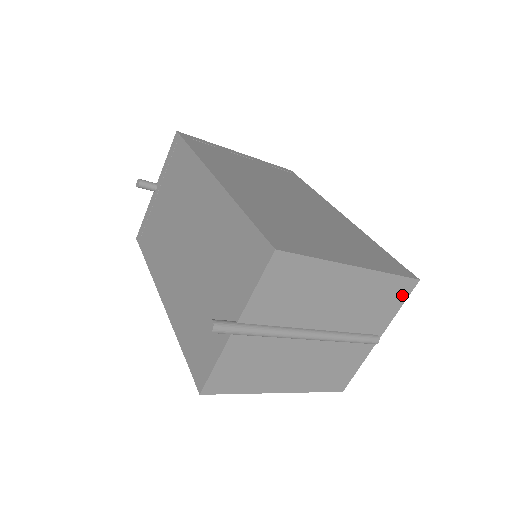
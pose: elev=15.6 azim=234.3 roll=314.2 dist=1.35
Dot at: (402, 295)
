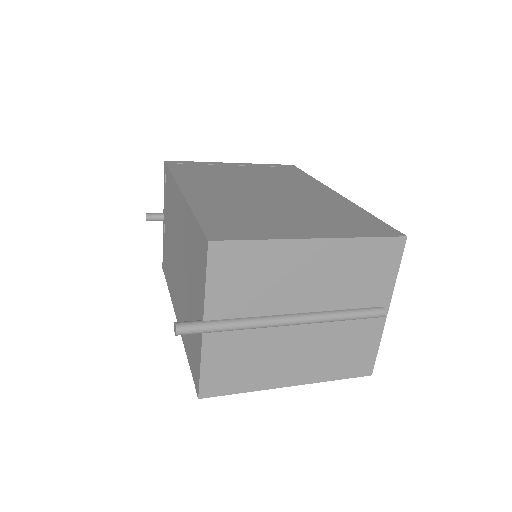
Dot at: (392, 257)
